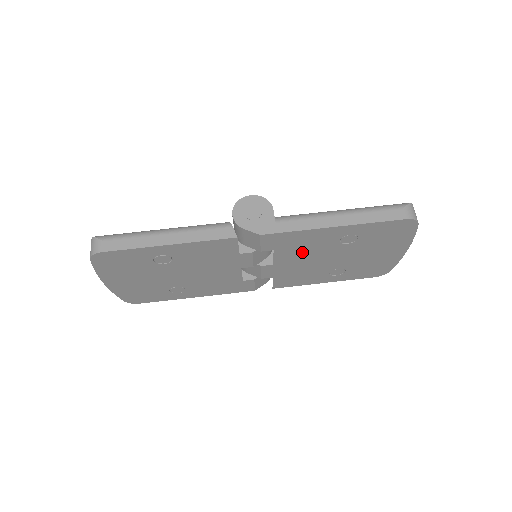
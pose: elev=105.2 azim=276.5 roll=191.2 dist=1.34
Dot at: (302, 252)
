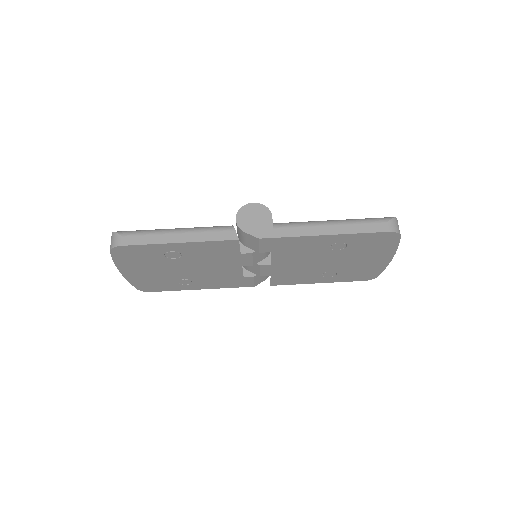
Dot at: (297, 255)
